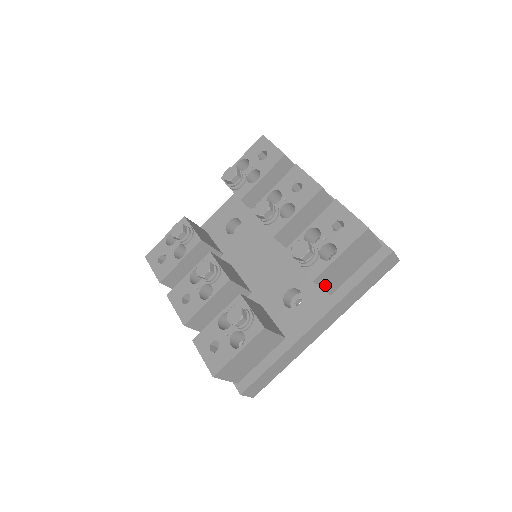
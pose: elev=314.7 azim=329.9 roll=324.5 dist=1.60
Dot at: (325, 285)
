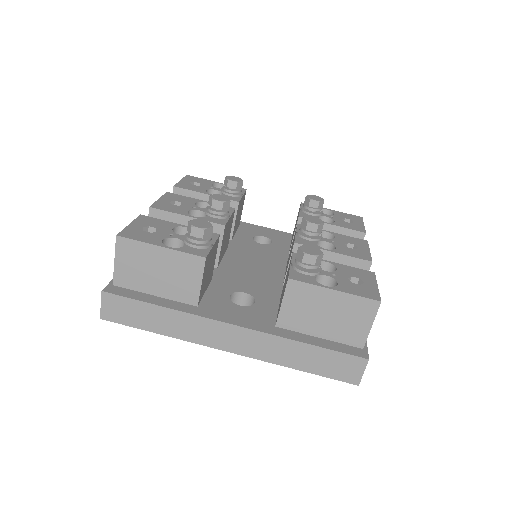
Dot at: (288, 304)
